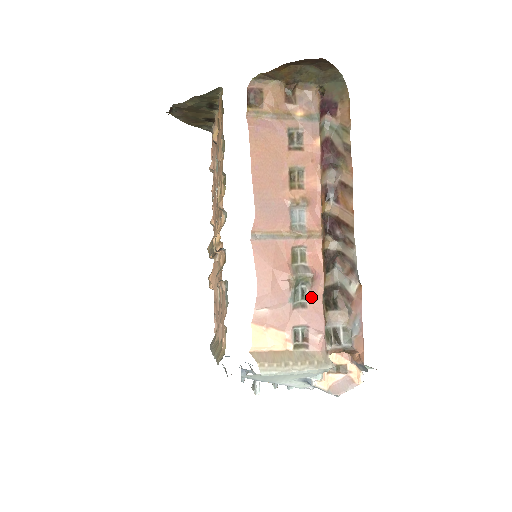
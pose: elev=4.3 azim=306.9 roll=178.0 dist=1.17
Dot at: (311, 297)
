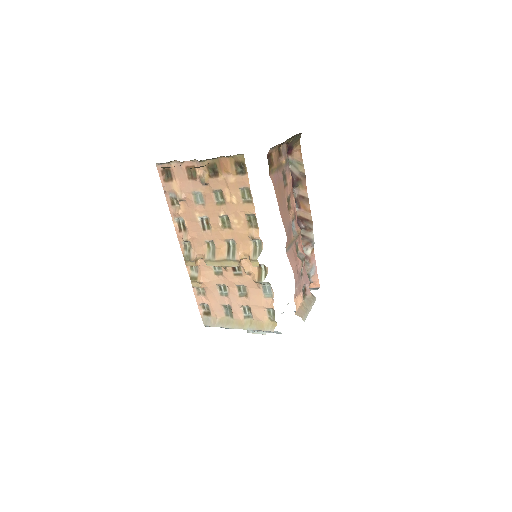
Dot at: (303, 268)
